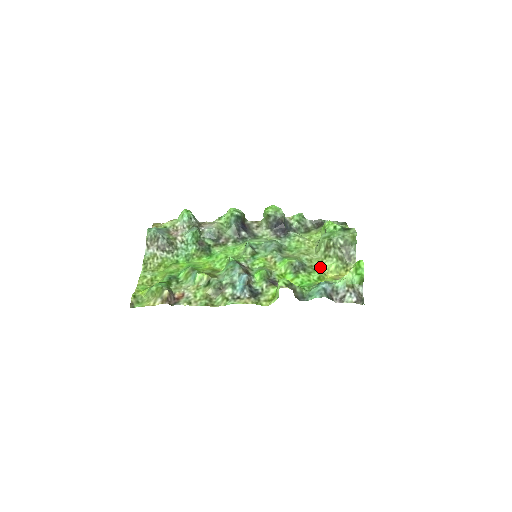
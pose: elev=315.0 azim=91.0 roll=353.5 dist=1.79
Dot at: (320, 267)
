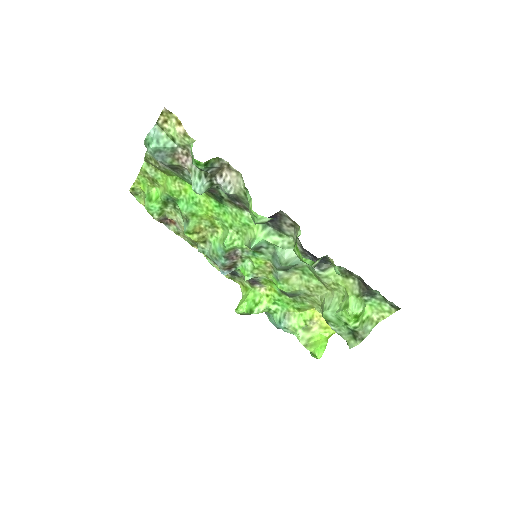
Dot at: (312, 304)
